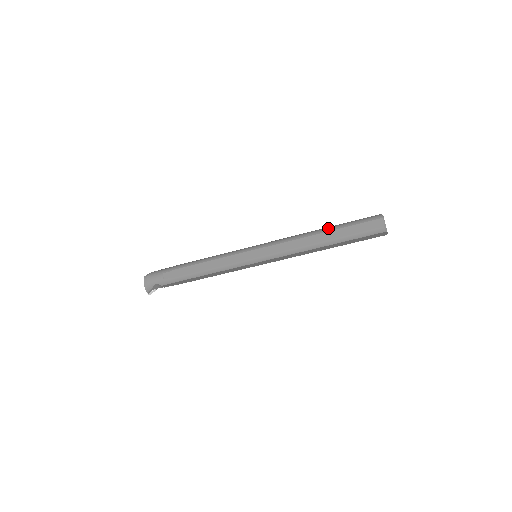
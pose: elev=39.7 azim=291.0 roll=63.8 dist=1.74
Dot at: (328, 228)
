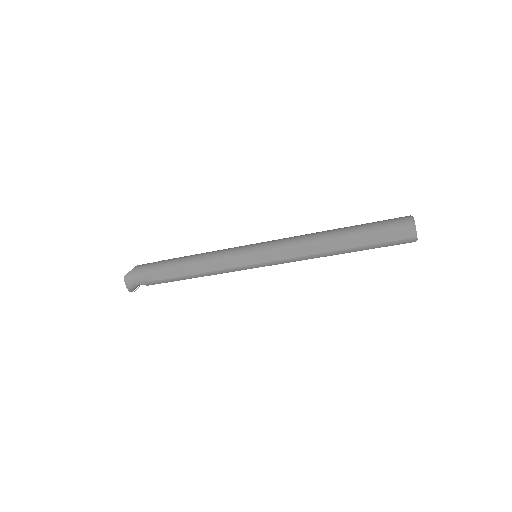
Dot at: (345, 233)
